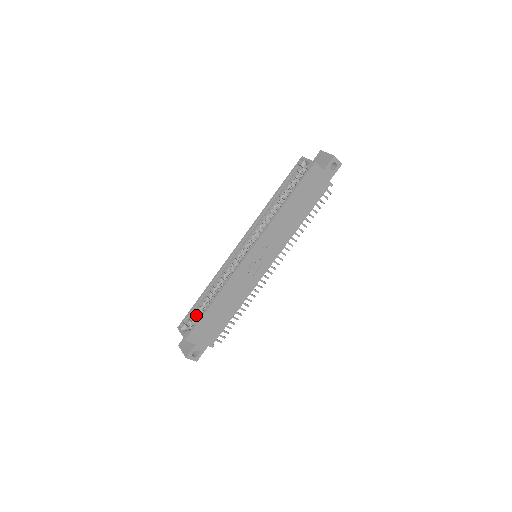
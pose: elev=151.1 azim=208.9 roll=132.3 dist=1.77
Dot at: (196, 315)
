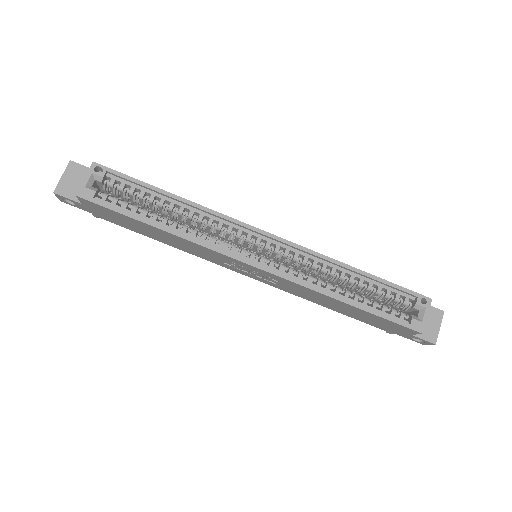
Dot at: (127, 191)
